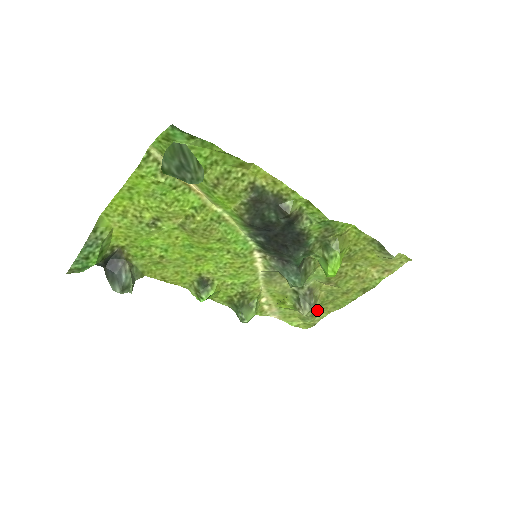
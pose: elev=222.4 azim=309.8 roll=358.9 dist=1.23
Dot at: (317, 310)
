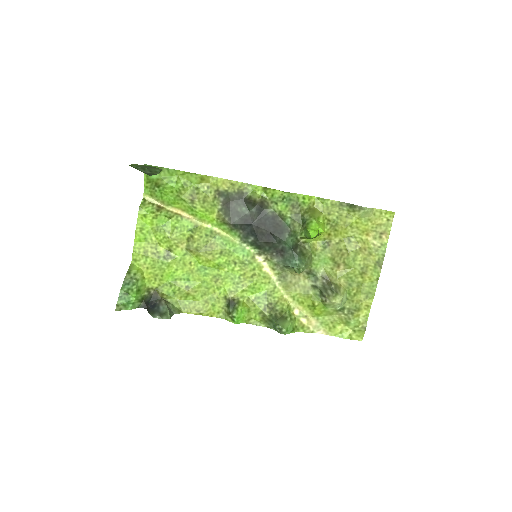
Dot at: (352, 306)
